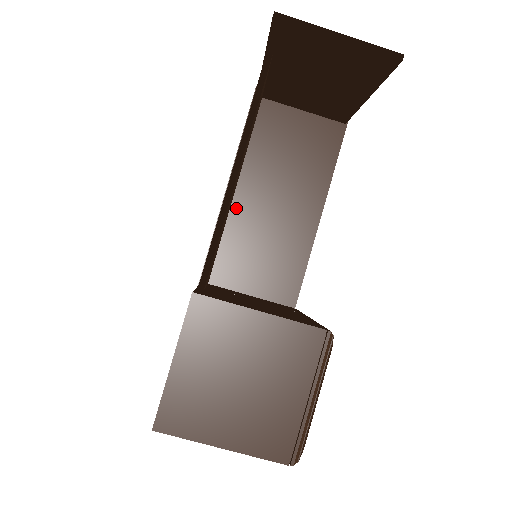
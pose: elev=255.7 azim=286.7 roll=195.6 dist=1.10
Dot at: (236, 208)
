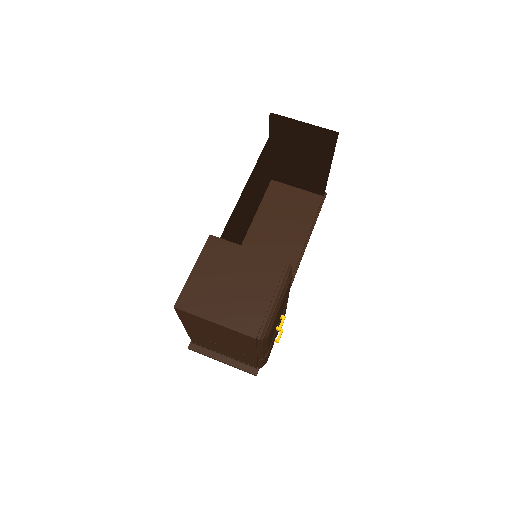
Dot at: (248, 239)
